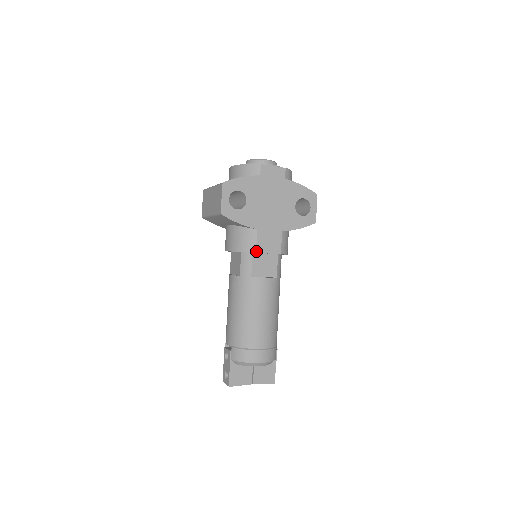
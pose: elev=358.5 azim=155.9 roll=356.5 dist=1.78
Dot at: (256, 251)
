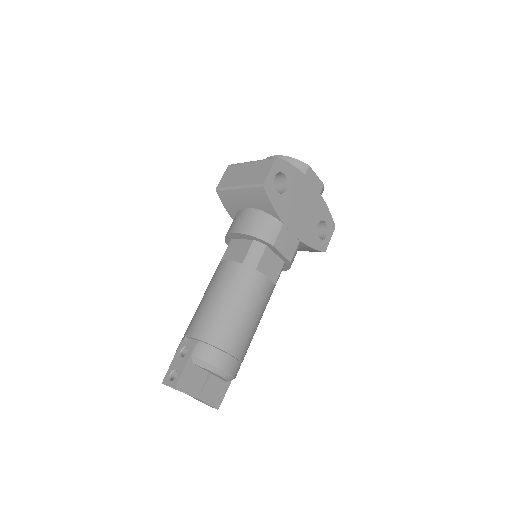
Dot at: (274, 244)
